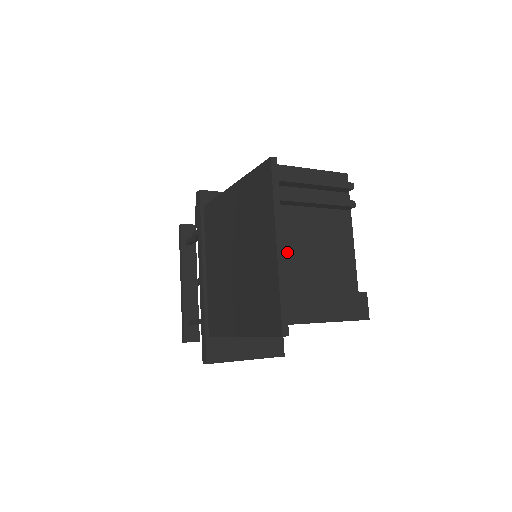
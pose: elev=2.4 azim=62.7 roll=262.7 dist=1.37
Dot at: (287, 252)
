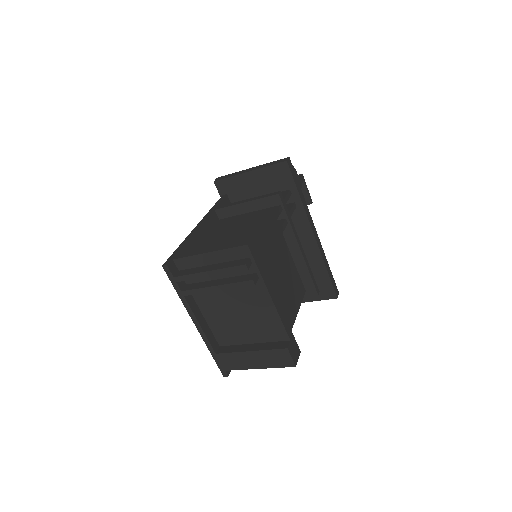
Dot at: (214, 320)
